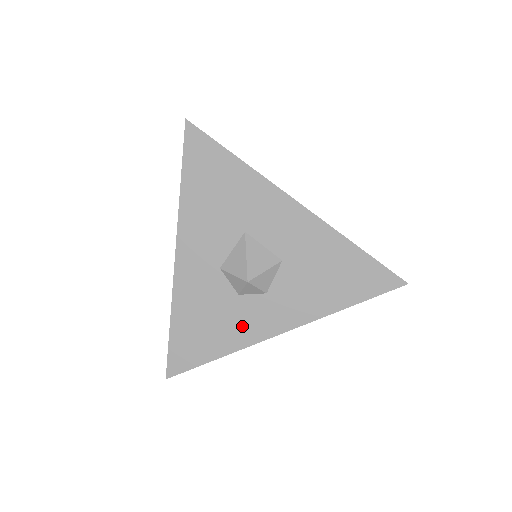
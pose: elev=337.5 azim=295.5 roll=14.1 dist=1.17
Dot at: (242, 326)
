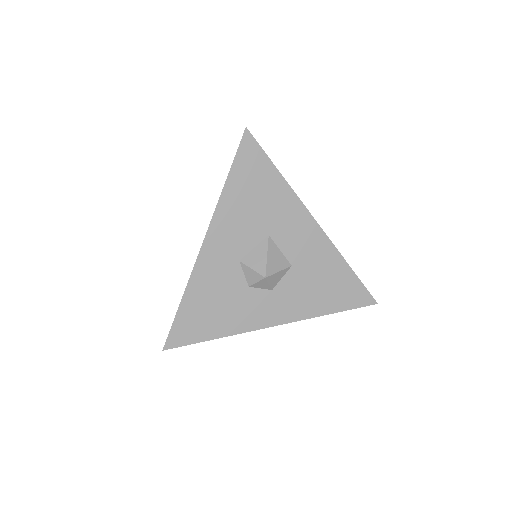
Dot at: (244, 314)
